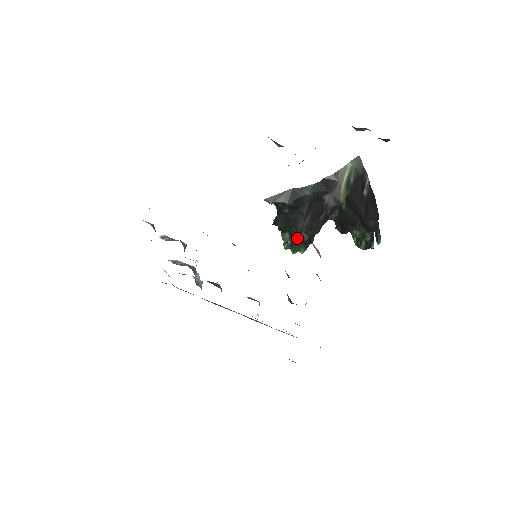
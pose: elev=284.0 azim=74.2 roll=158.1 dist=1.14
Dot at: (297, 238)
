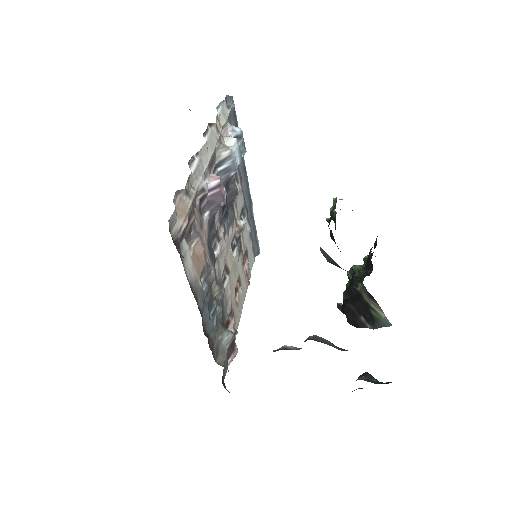
Dot at: occluded
